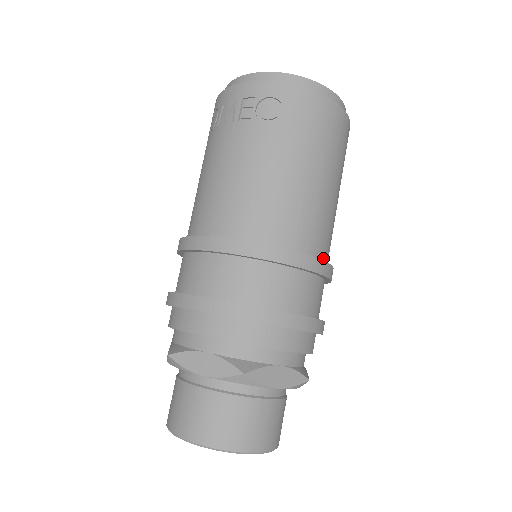
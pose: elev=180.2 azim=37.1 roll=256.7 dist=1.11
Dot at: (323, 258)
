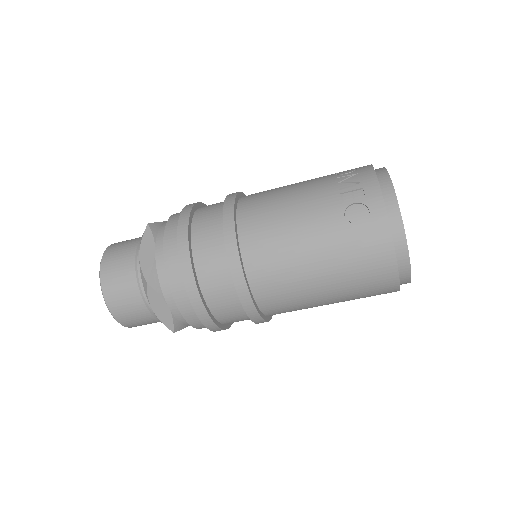
Dot at: (264, 309)
